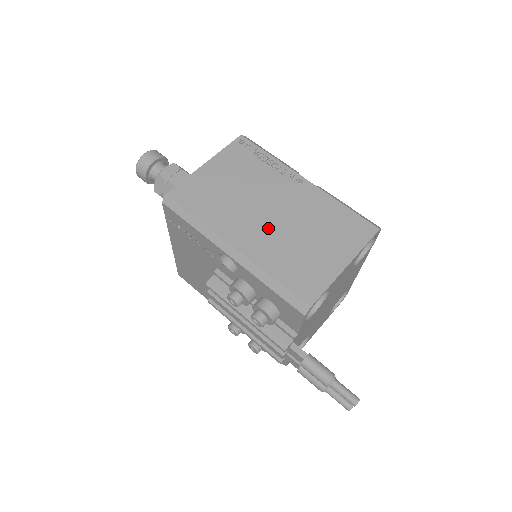
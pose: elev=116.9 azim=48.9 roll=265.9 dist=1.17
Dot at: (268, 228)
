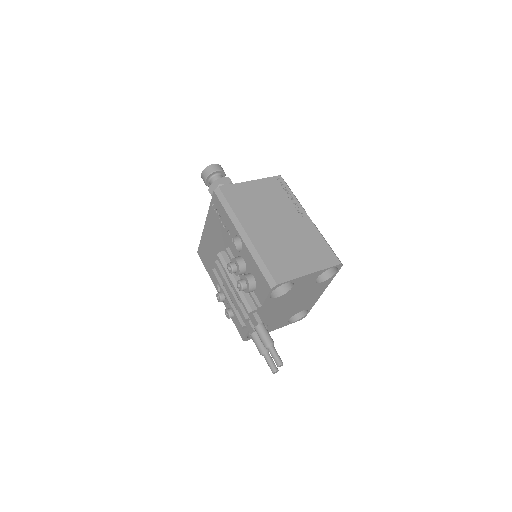
Dot at: (272, 232)
